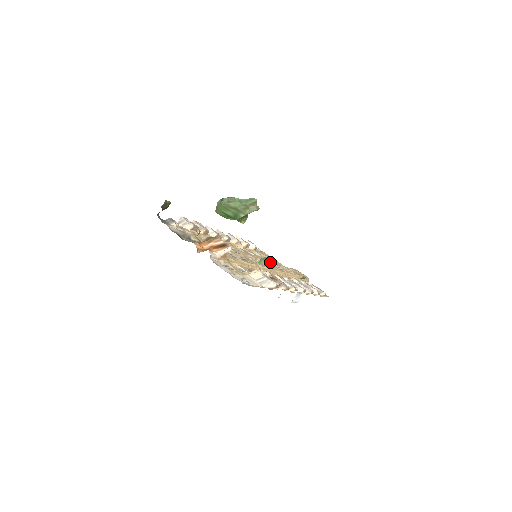
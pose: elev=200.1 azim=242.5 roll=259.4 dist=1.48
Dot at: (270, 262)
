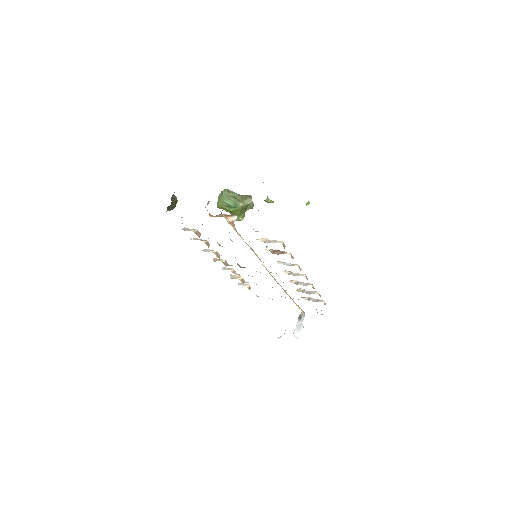
Dot at: occluded
